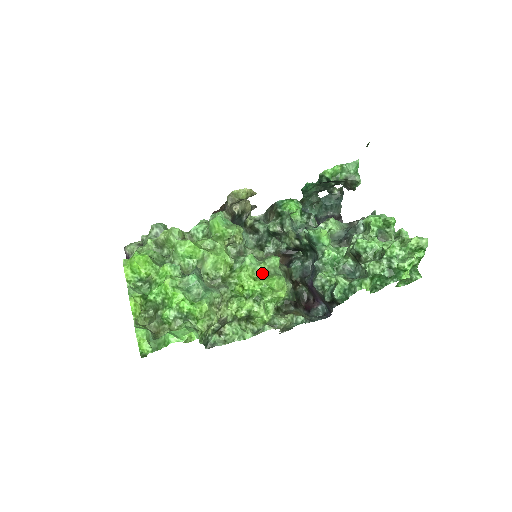
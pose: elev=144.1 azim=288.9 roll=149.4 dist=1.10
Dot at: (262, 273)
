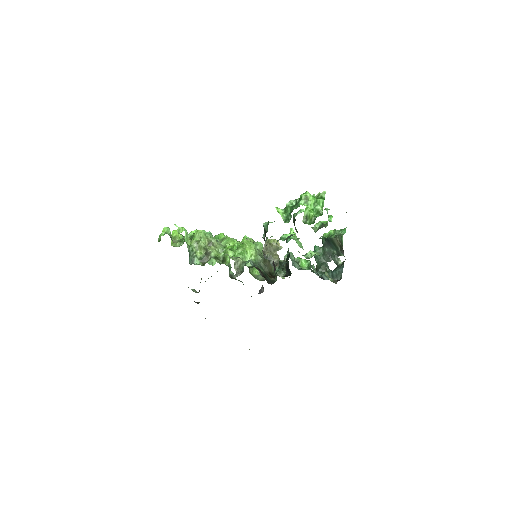
Dot at: occluded
